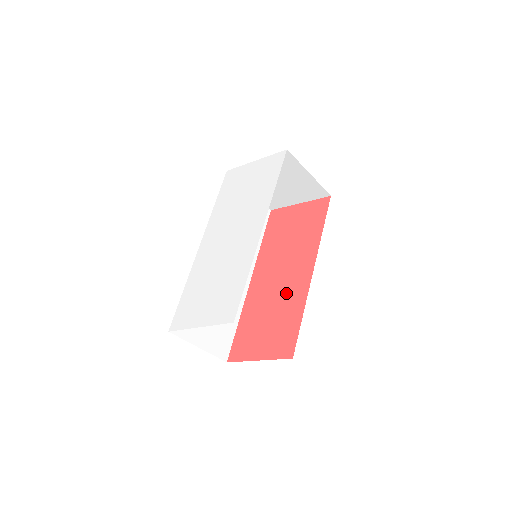
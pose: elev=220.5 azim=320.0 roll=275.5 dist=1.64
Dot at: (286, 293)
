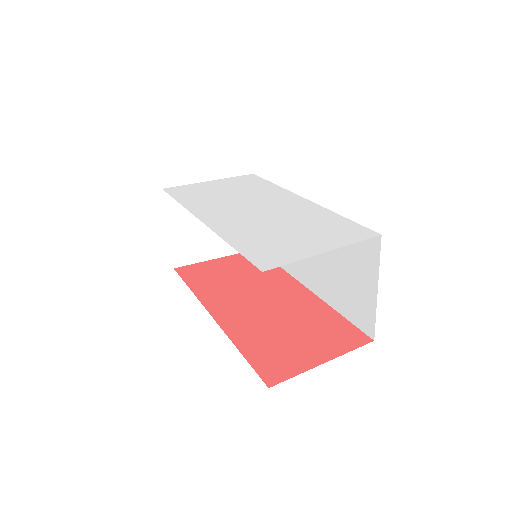
Dot at: (289, 307)
